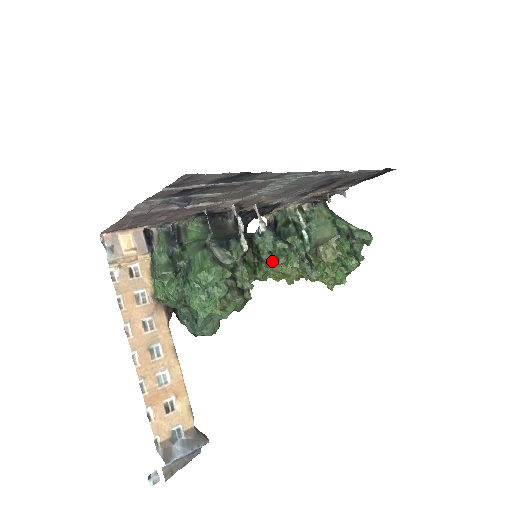
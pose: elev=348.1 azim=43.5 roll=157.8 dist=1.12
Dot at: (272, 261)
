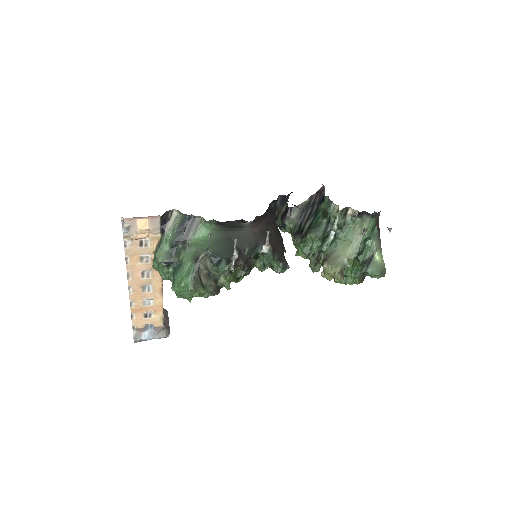
Dot at: occluded
